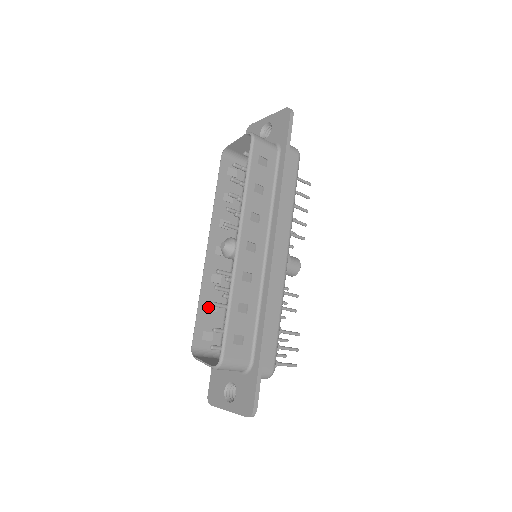
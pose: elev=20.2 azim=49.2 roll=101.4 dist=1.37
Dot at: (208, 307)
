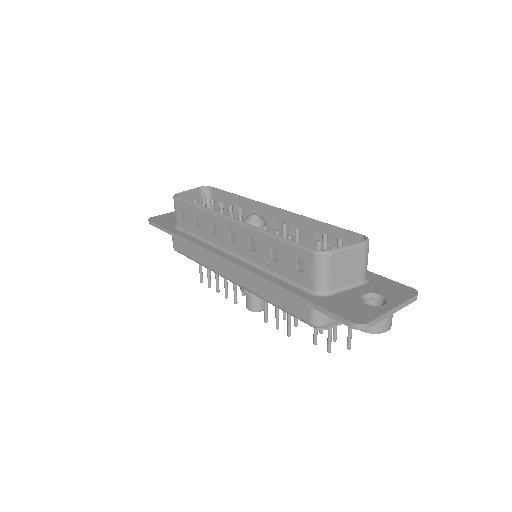
Dot at: (278, 248)
